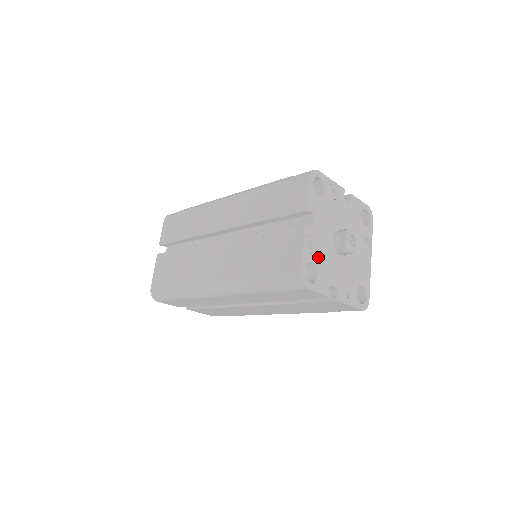
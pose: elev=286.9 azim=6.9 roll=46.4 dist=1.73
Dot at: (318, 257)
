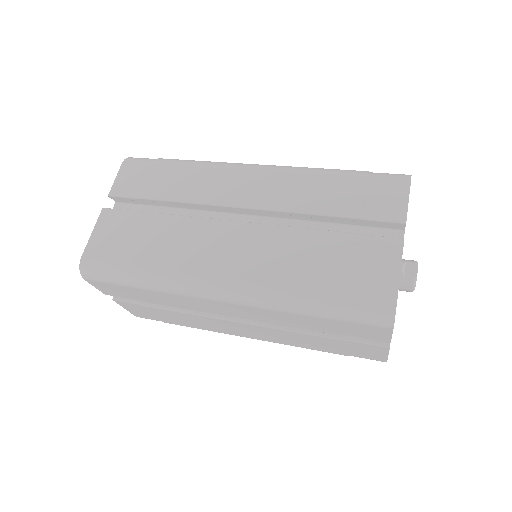
Dot at: occluded
